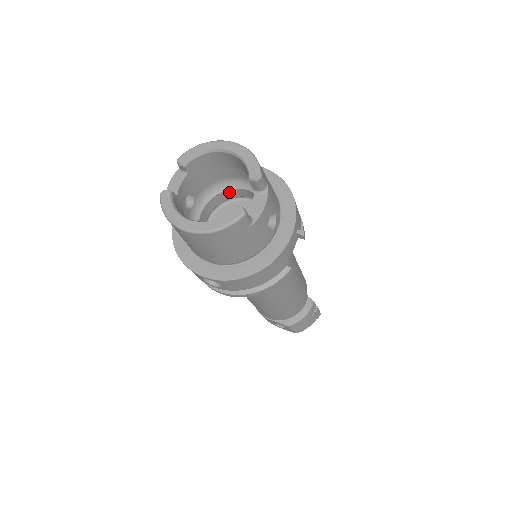
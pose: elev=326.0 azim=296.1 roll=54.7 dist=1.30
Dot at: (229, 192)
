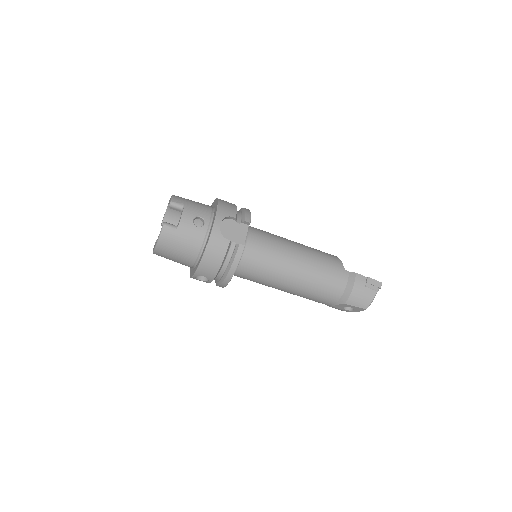
Dot at: occluded
